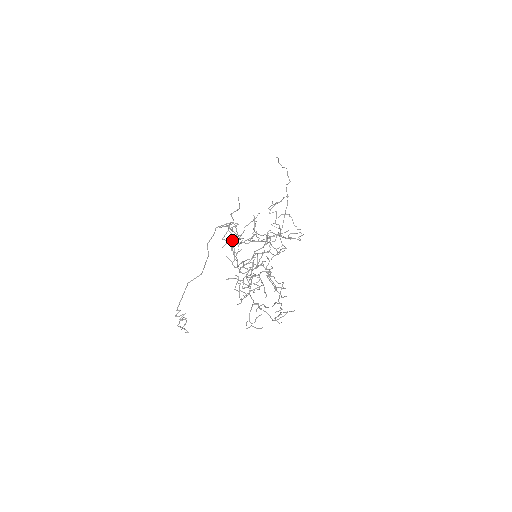
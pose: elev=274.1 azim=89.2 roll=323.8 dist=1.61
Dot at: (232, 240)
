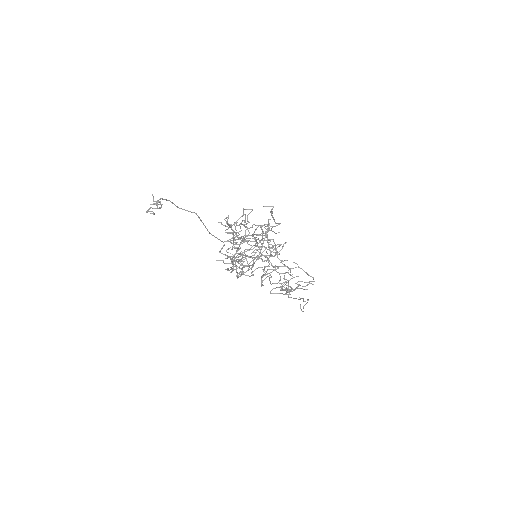
Dot at: occluded
